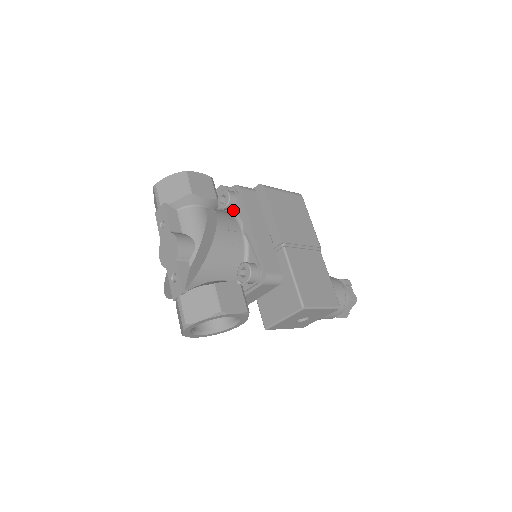
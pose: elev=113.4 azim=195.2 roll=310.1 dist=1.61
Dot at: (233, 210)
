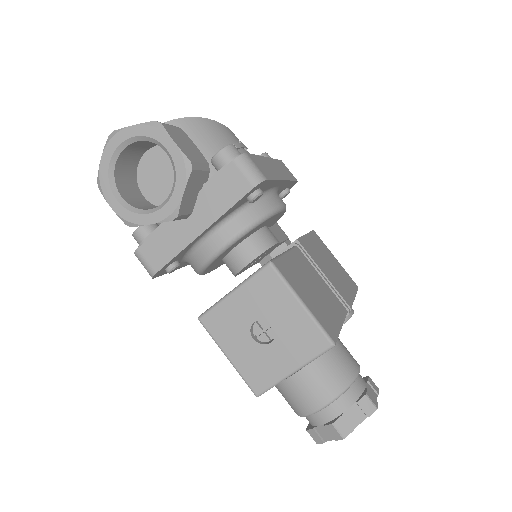
Dot at: occluded
